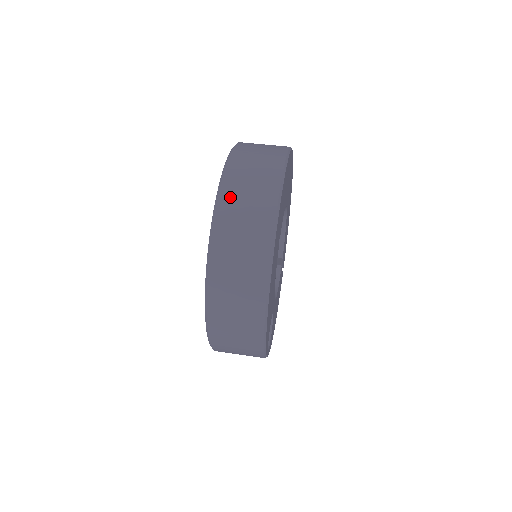
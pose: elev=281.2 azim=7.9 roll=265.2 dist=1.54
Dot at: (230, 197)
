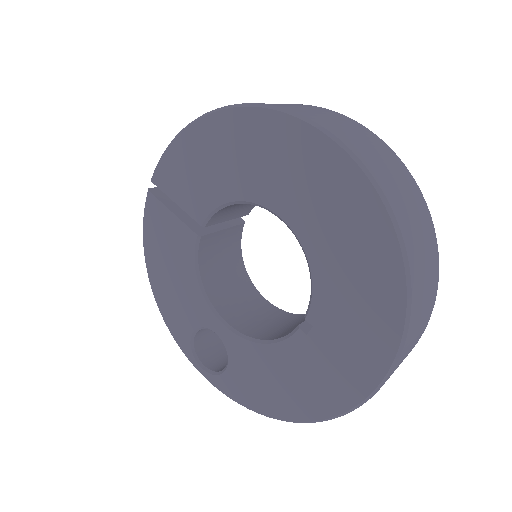
Dot at: occluded
